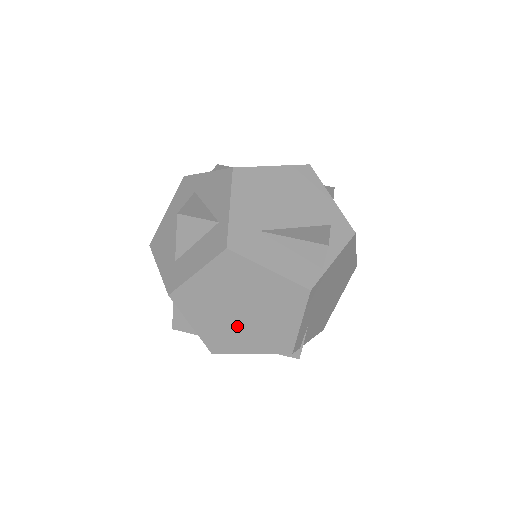
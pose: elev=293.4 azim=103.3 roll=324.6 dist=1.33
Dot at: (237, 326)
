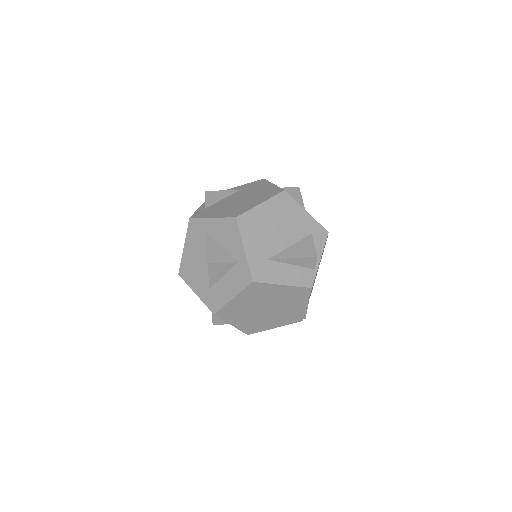
Dot at: (264, 317)
